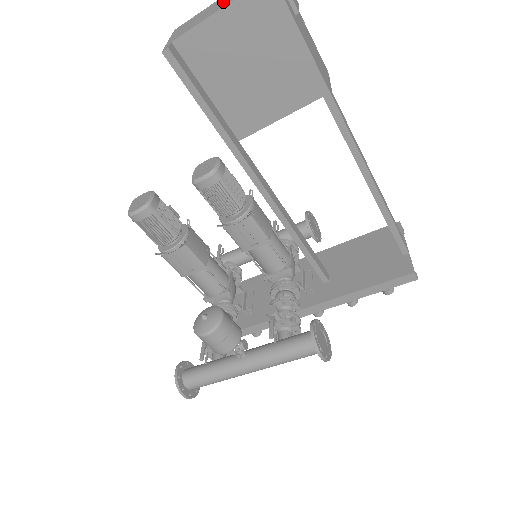
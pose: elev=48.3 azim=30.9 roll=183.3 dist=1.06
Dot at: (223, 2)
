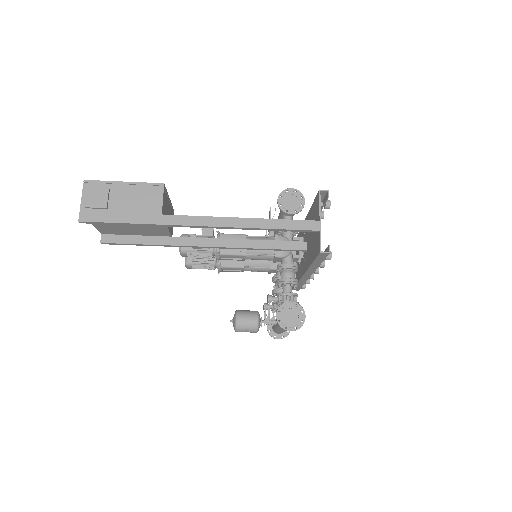
Dot at: occluded
